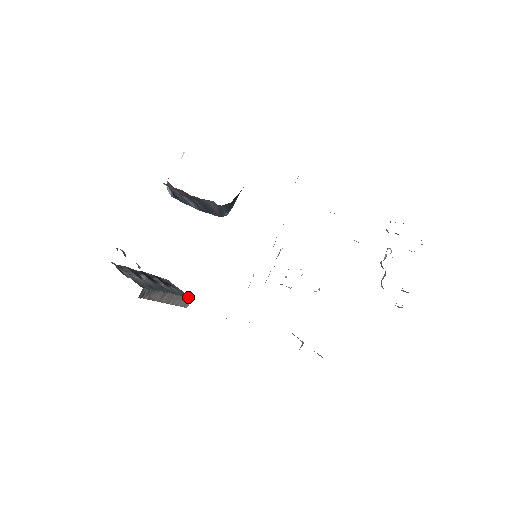
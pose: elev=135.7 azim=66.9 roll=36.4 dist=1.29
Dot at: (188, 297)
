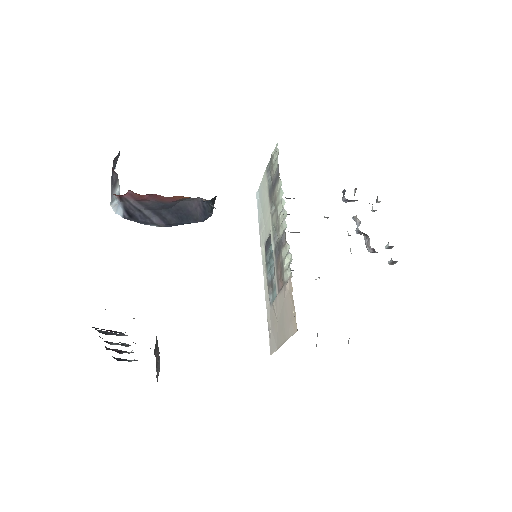
Dot at: occluded
